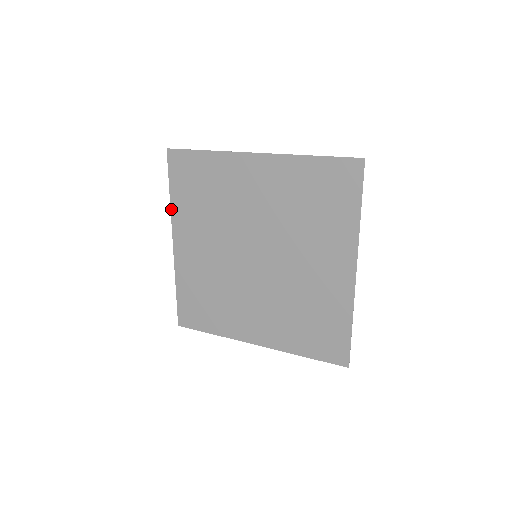
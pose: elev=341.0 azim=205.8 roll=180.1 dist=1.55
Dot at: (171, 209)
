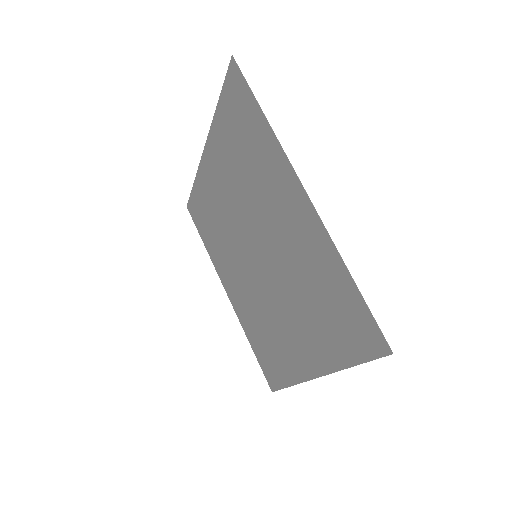
Dot at: (211, 260)
